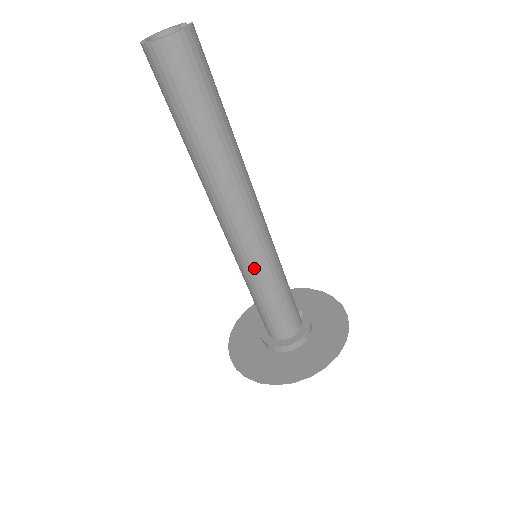
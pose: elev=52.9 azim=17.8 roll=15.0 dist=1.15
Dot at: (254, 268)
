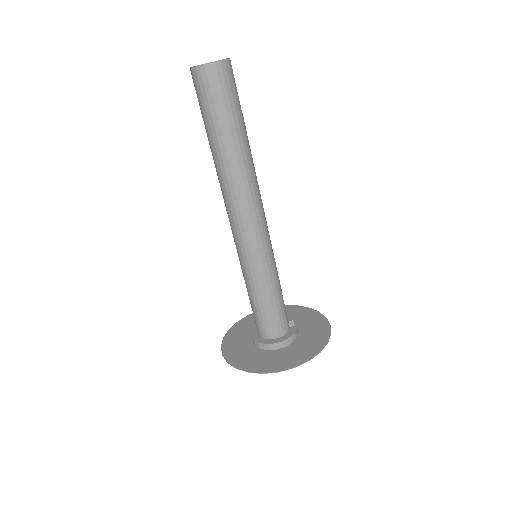
Dot at: (250, 263)
